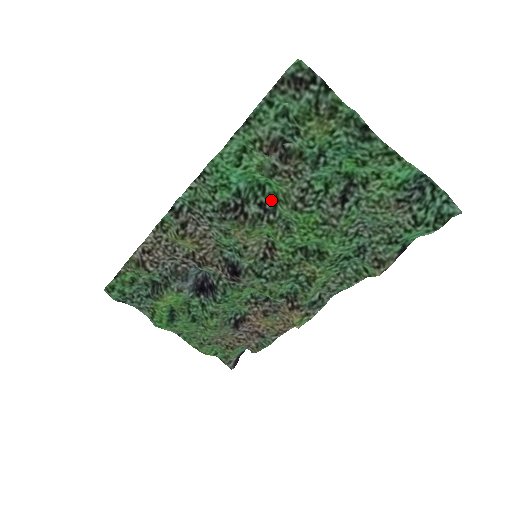
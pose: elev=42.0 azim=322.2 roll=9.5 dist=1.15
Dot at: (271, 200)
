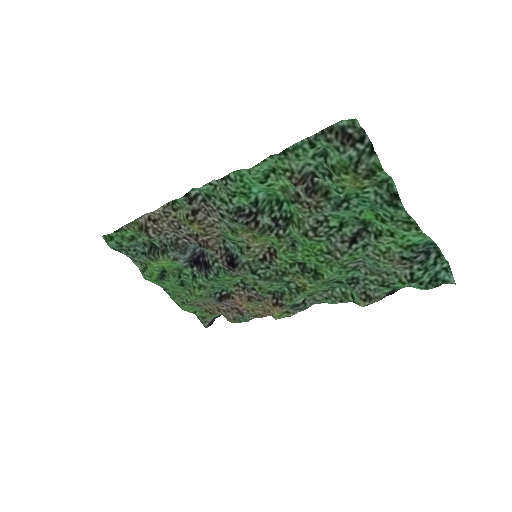
Dot at: (285, 218)
